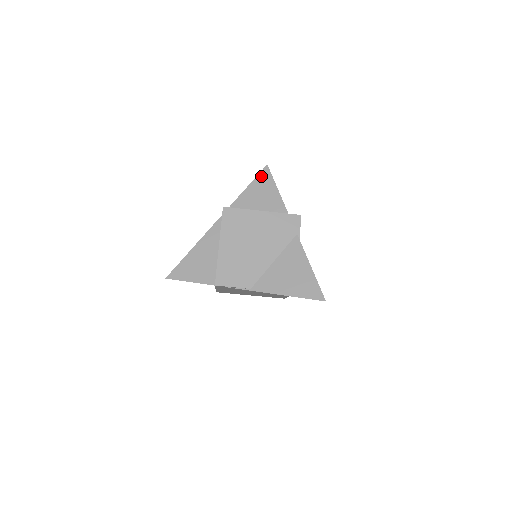
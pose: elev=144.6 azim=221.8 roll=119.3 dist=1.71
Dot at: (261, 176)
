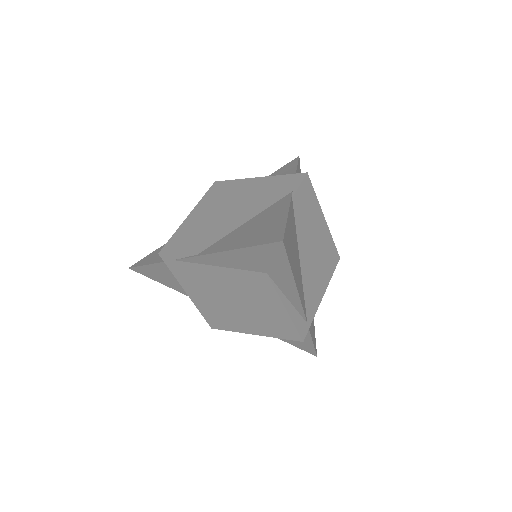
Dot at: (286, 165)
